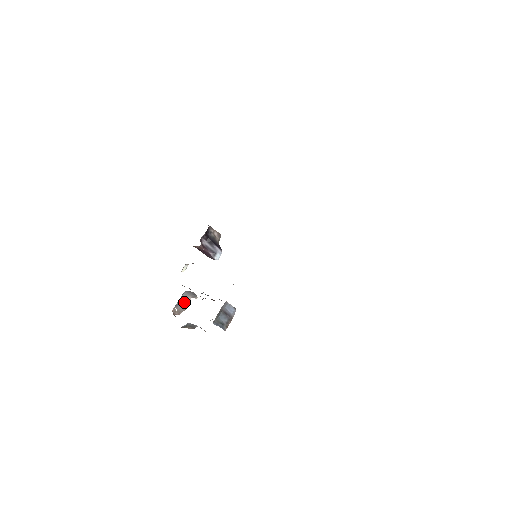
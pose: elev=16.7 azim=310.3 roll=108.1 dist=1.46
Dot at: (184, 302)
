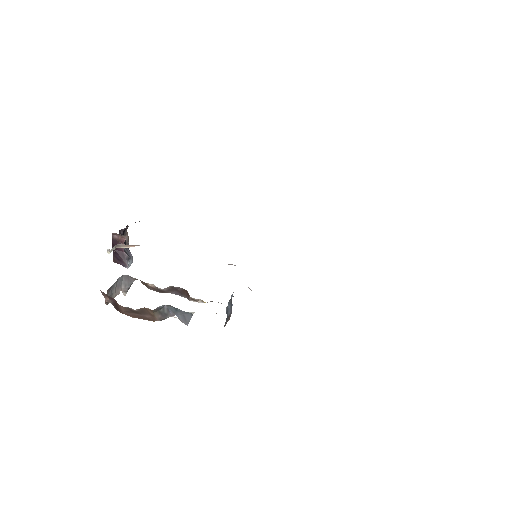
Dot at: (115, 290)
